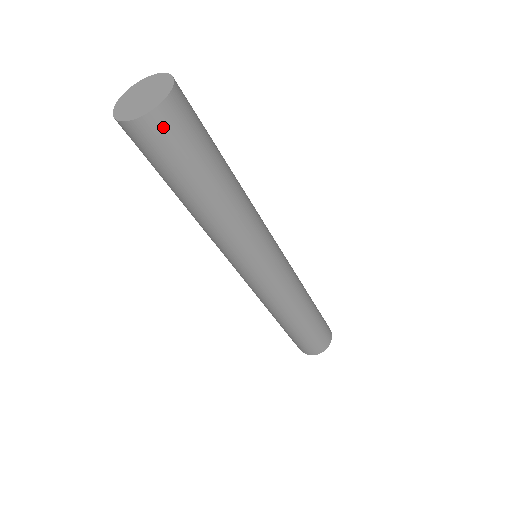
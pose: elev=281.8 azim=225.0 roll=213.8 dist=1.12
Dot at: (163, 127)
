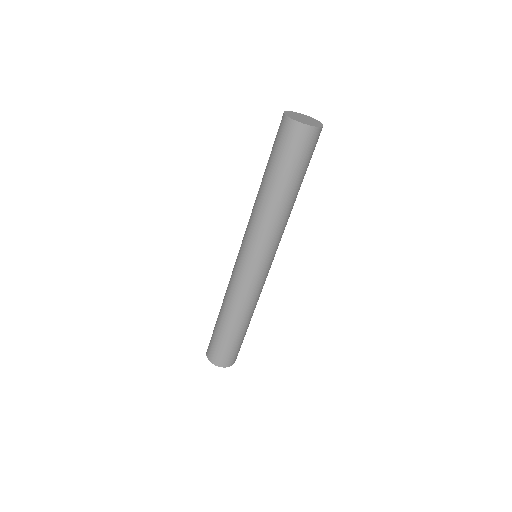
Dot at: occluded
